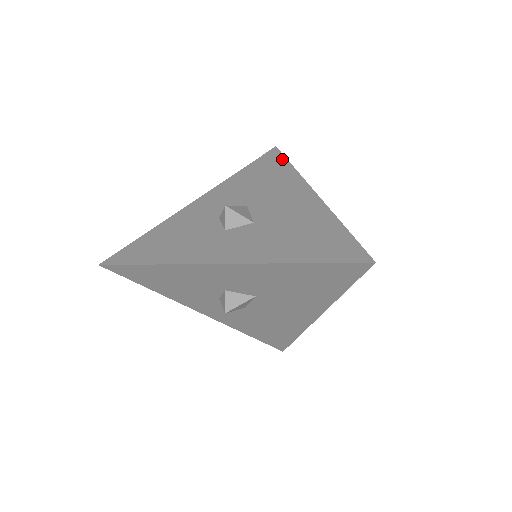
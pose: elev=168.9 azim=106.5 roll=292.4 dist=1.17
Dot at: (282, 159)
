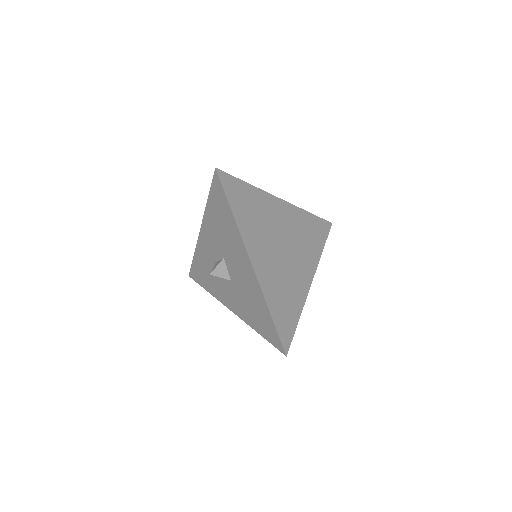
Dot at: (316, 218)
